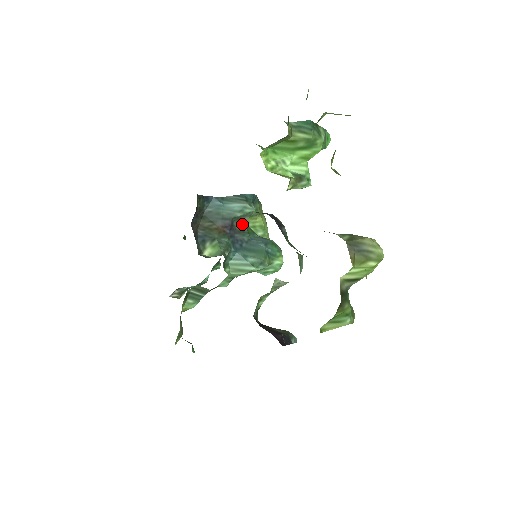
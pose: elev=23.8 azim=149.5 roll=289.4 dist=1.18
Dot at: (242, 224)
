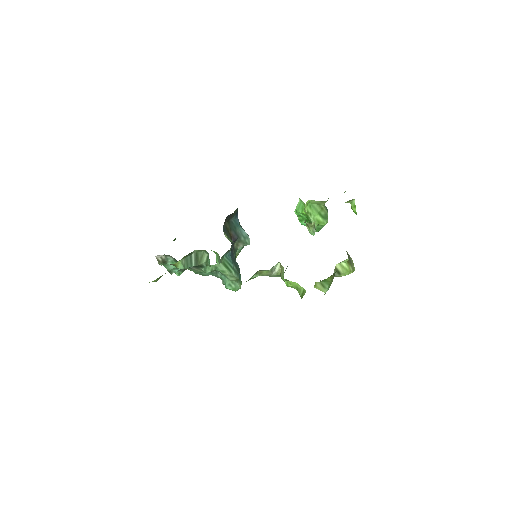
Dot at: (237, 247)
